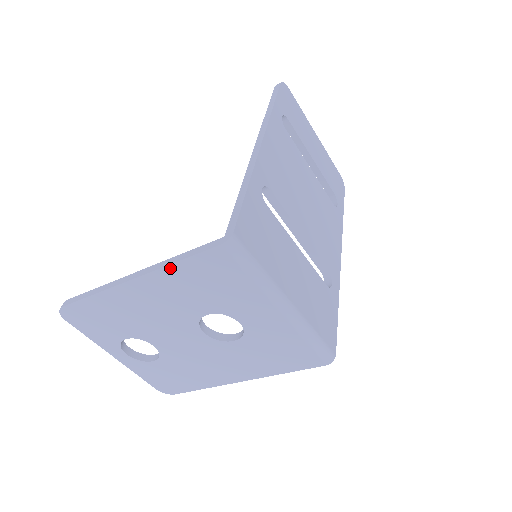
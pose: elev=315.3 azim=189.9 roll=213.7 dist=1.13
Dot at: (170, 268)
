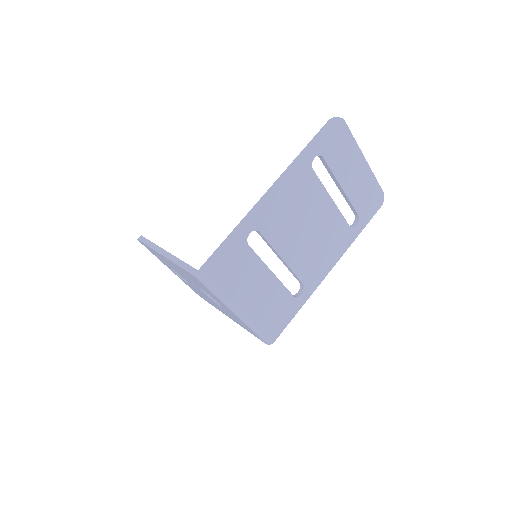
Dot at: (176, 265)
